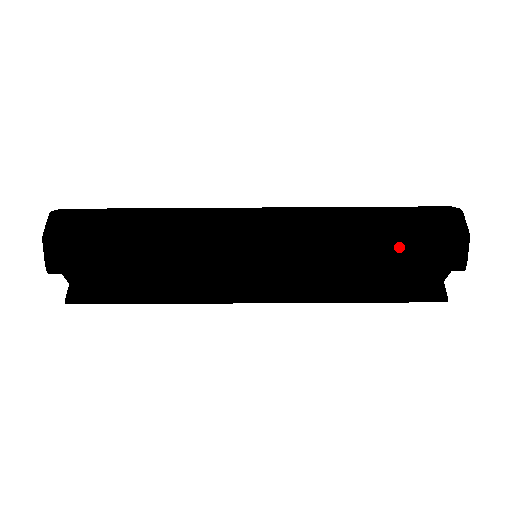
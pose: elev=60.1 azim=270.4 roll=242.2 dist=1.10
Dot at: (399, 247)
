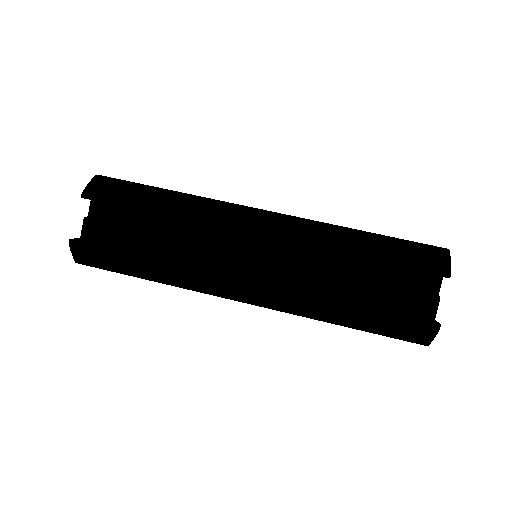
Dot at: (387, 243)
